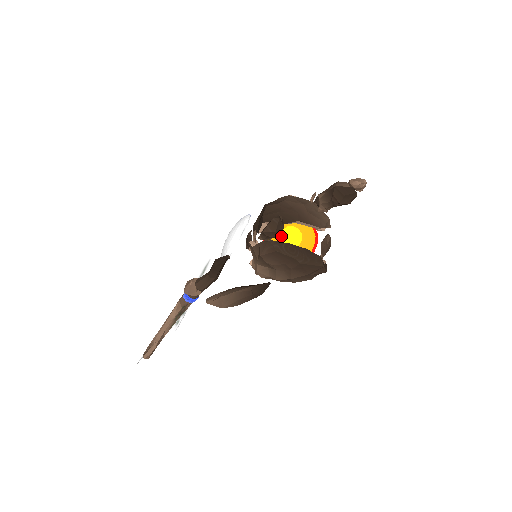
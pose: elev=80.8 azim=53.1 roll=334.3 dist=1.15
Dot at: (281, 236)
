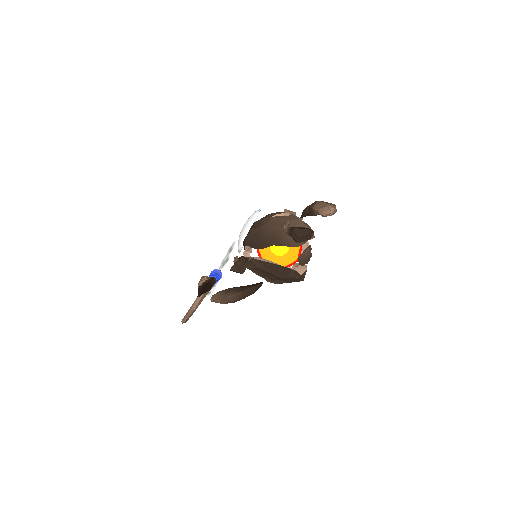
Dot at: (270, 246)
